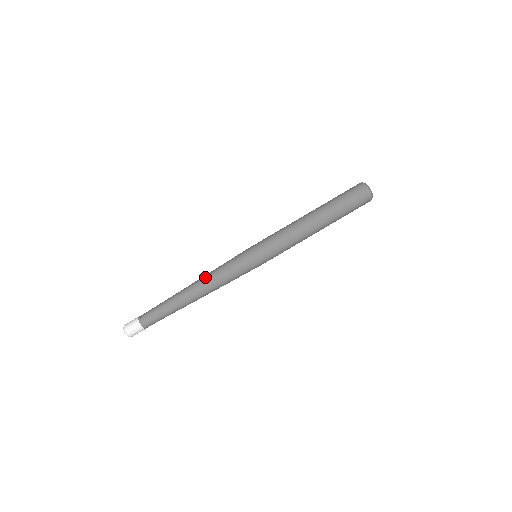
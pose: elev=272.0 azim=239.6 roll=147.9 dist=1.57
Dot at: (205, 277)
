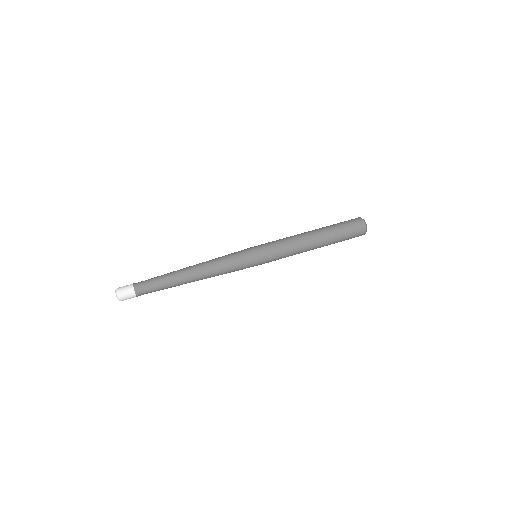
Dot at: occluded
